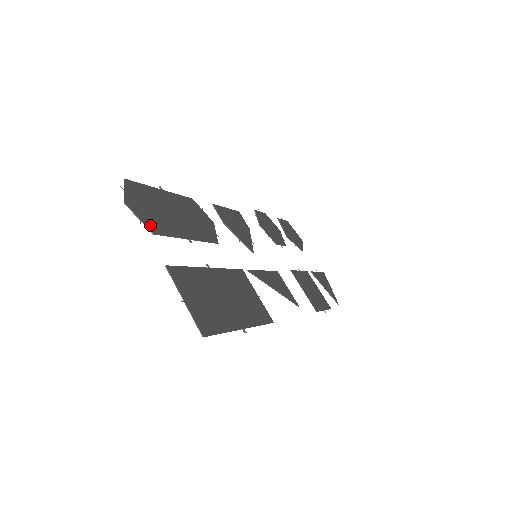
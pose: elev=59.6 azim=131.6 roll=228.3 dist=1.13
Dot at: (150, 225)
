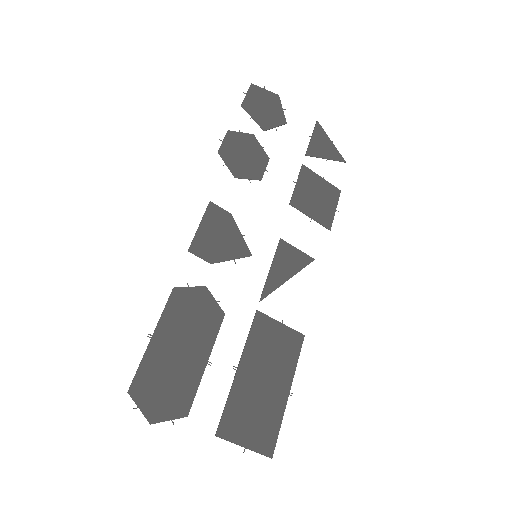
Dot at: (179, 412)
